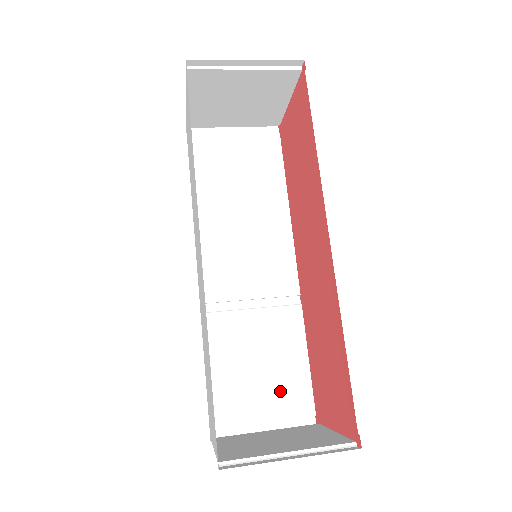
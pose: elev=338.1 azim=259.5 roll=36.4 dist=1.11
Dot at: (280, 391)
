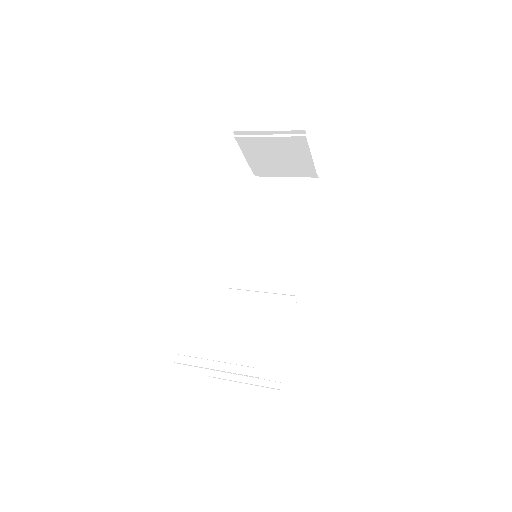
Dot at: (262, 358)
